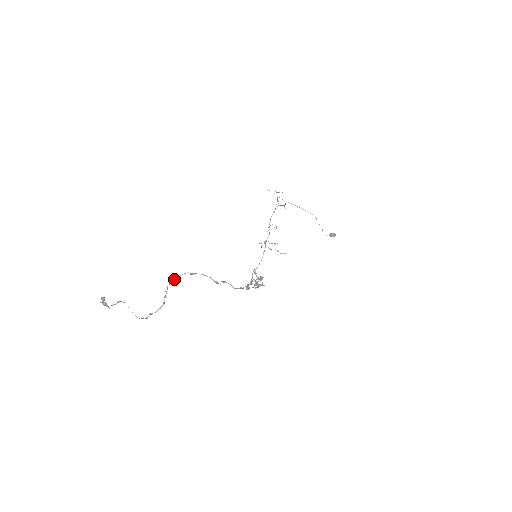
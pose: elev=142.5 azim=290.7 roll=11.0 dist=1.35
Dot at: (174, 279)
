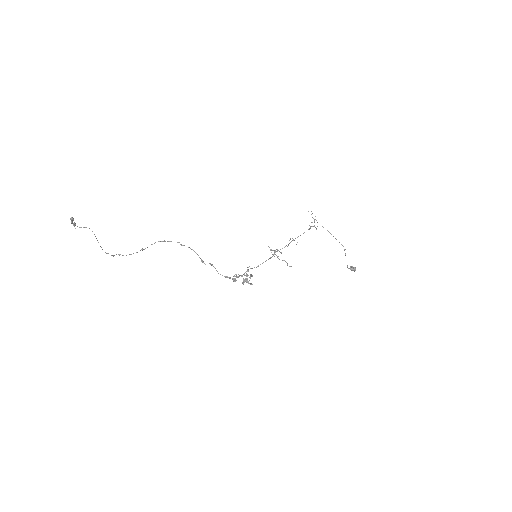
Dot at: (161, 241)
